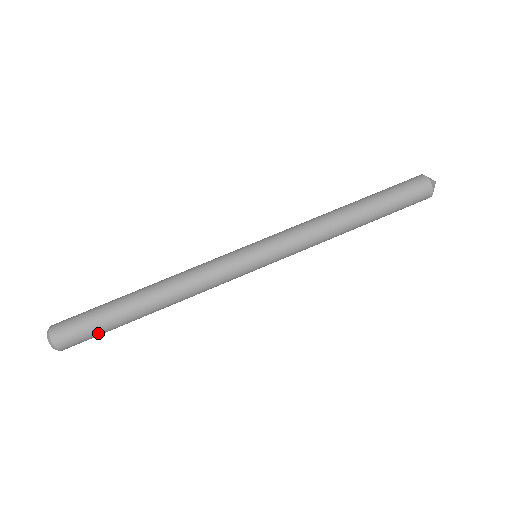
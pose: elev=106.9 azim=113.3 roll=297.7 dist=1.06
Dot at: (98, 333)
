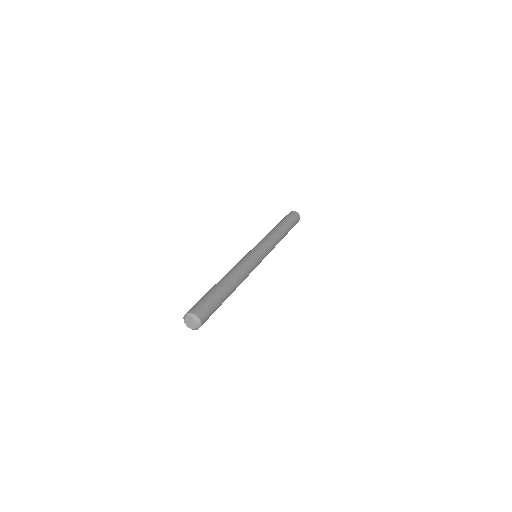
Dot at: (215, 310)
